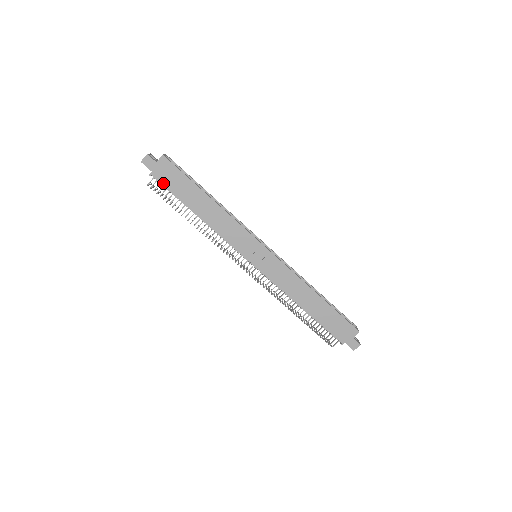
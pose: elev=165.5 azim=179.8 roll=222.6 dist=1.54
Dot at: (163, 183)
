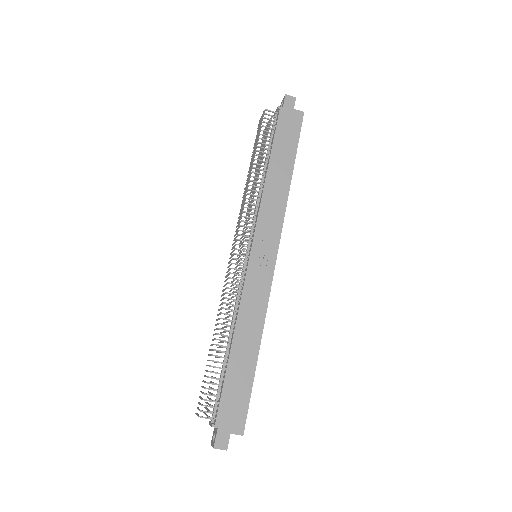
Dot at: (279, 122)
